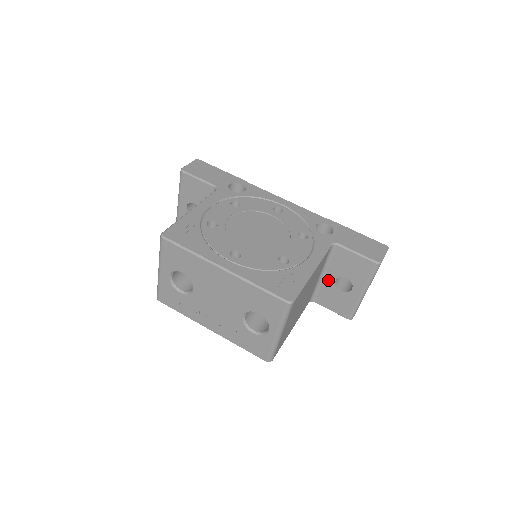
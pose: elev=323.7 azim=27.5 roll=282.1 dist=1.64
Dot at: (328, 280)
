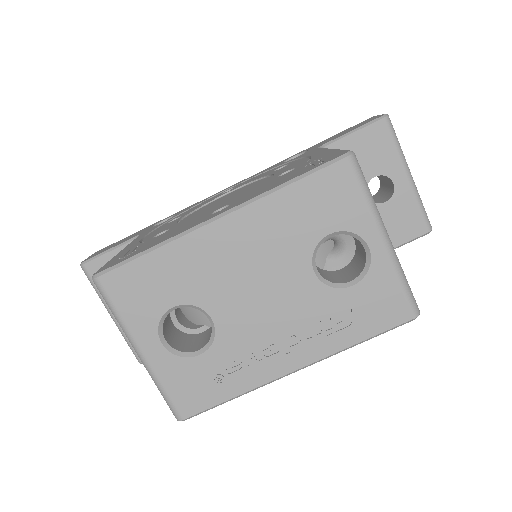
Dot at: occluded
